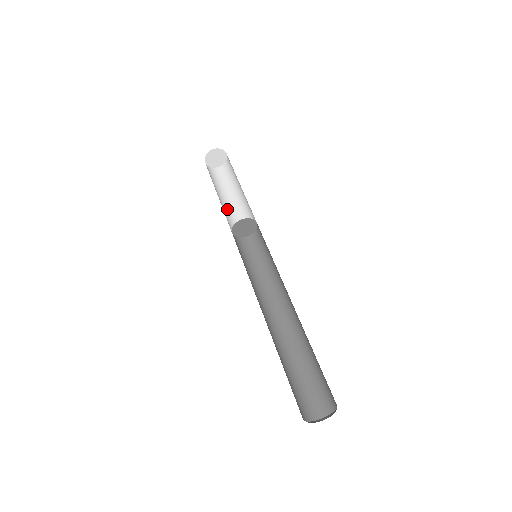
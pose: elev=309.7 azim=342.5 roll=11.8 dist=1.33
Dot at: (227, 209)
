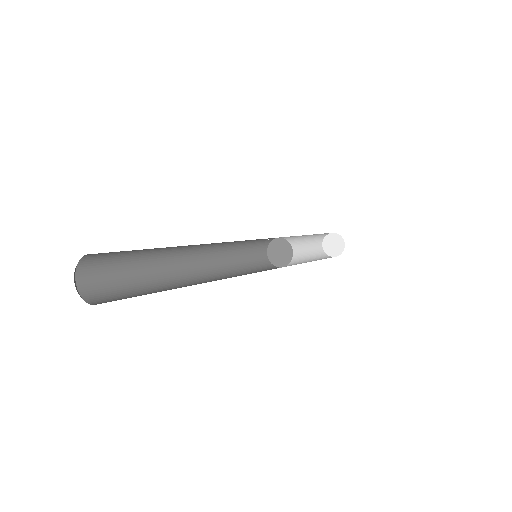
Dot at: (299, 262)
